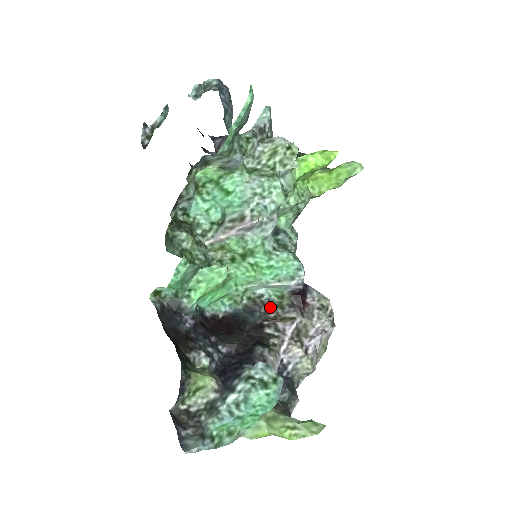
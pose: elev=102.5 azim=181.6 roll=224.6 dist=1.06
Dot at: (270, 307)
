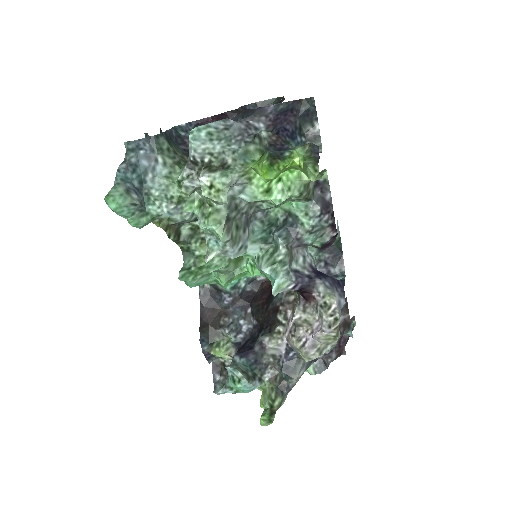
Dot at: occluded
